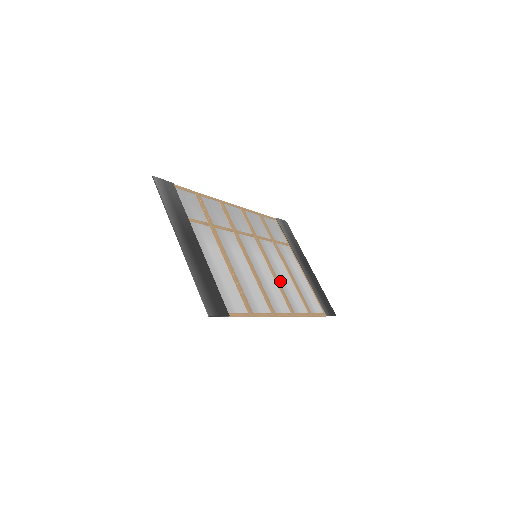
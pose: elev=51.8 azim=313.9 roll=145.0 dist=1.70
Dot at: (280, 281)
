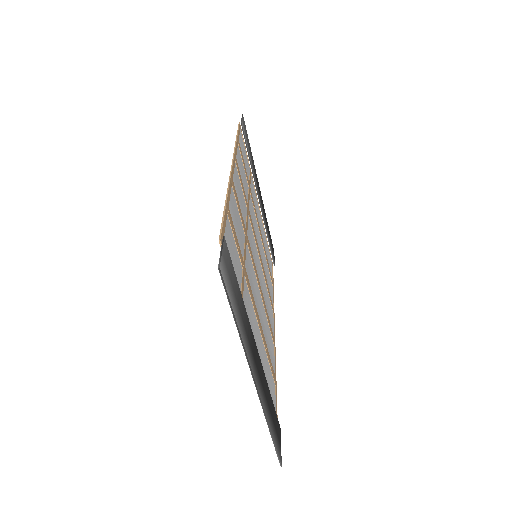
Dot at: (264, 268)
